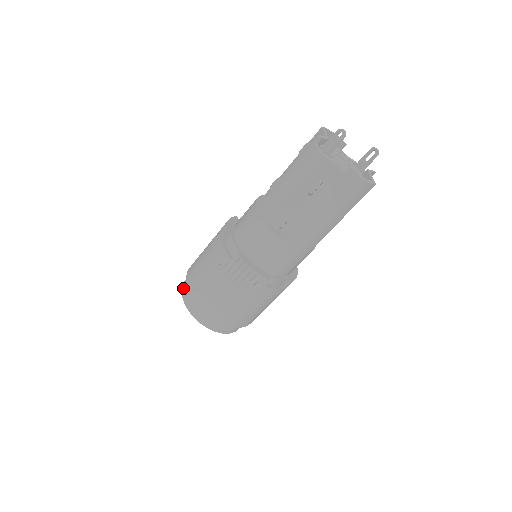
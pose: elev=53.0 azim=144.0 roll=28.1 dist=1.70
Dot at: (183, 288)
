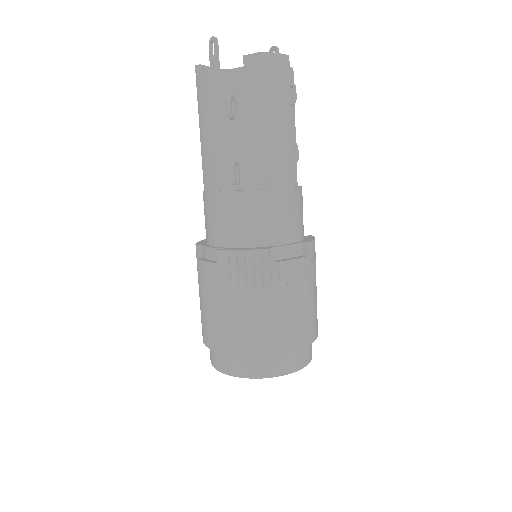
Dot at: (210, 358)
